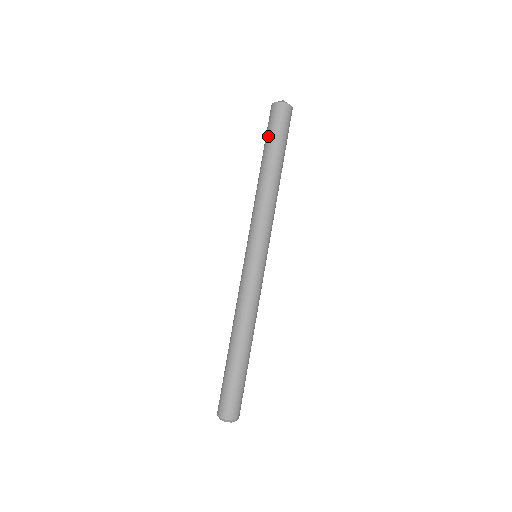
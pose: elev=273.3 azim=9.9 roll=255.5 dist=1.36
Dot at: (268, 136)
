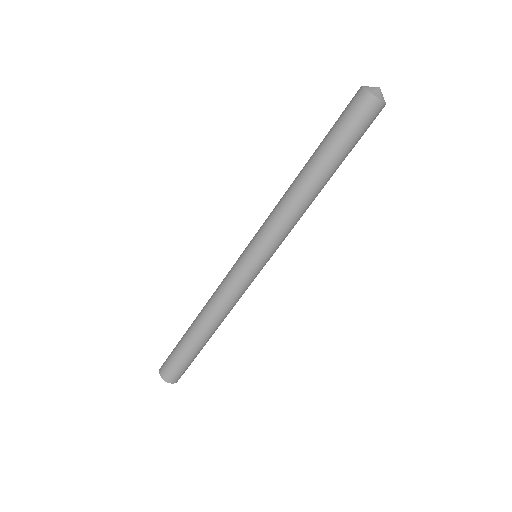
Dot at: (331, 128)
